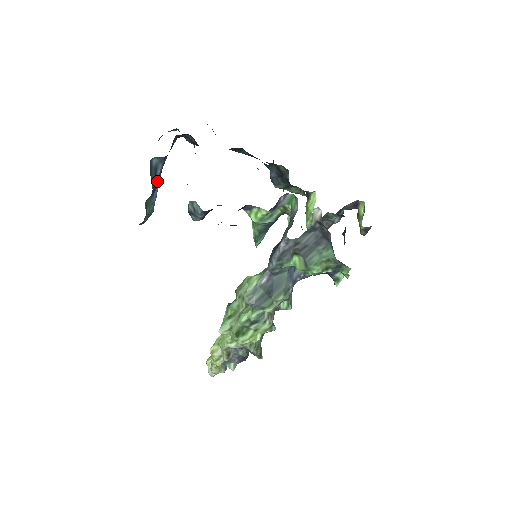
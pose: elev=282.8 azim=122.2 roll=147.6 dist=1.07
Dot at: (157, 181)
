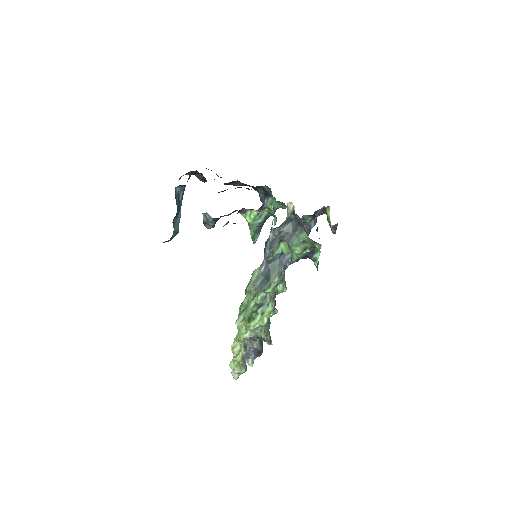
Dot at: (180, 205)
